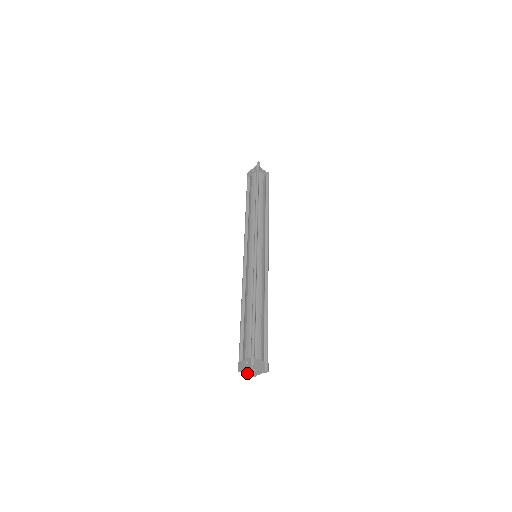
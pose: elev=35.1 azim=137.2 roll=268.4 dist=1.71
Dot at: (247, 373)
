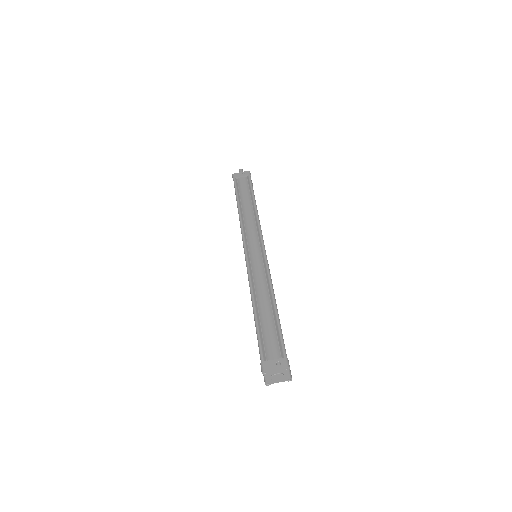
Dot at: (267, 377)
